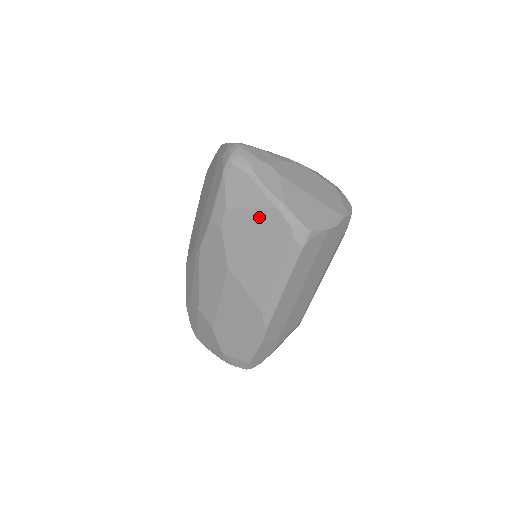
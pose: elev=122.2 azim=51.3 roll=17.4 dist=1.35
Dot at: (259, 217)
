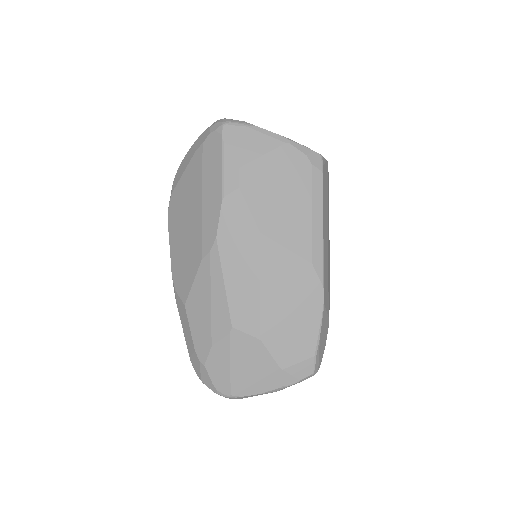
Dot at: (274, 160)
